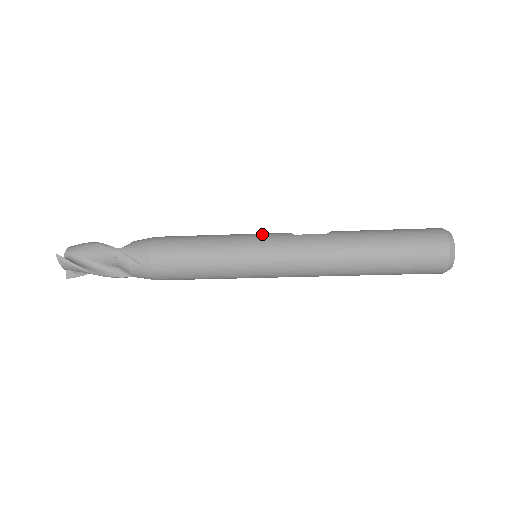
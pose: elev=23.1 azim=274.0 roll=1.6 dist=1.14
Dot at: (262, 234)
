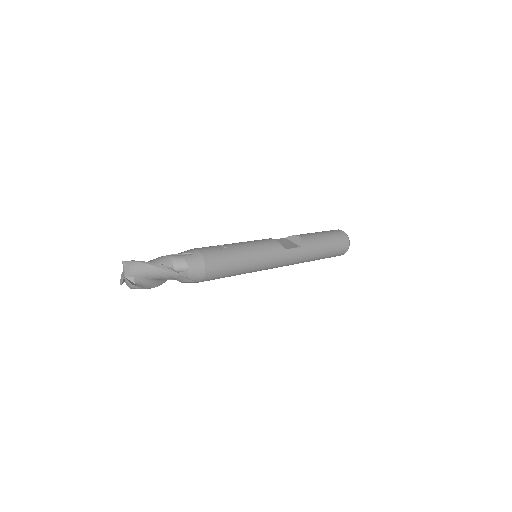
Dot at: (269, 249)
